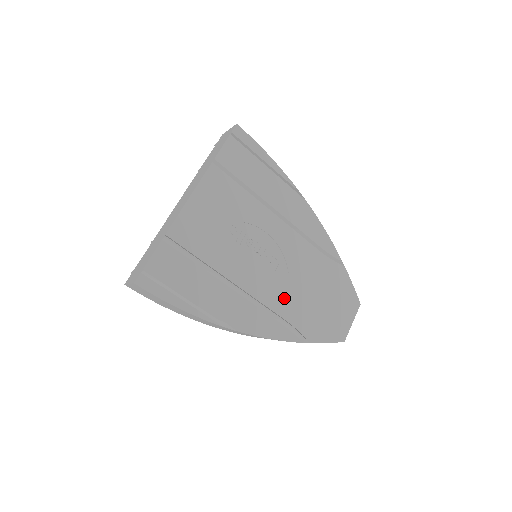
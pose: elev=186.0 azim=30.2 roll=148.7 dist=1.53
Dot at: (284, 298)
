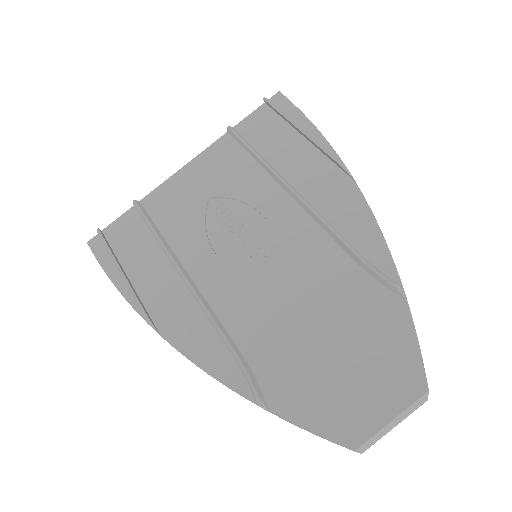
Dot at: (254, 316)
